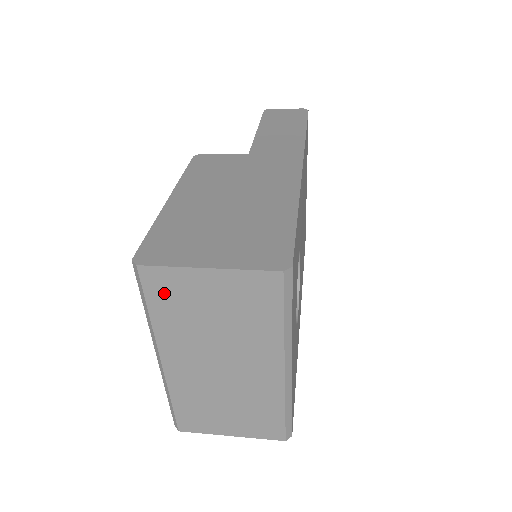
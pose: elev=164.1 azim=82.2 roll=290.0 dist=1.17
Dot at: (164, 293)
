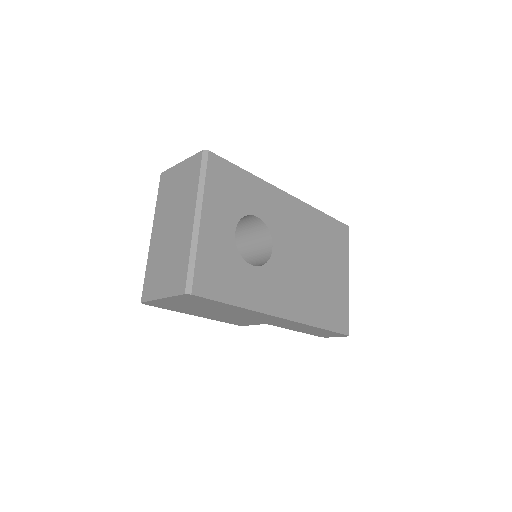
Dot at: (165, 185)
